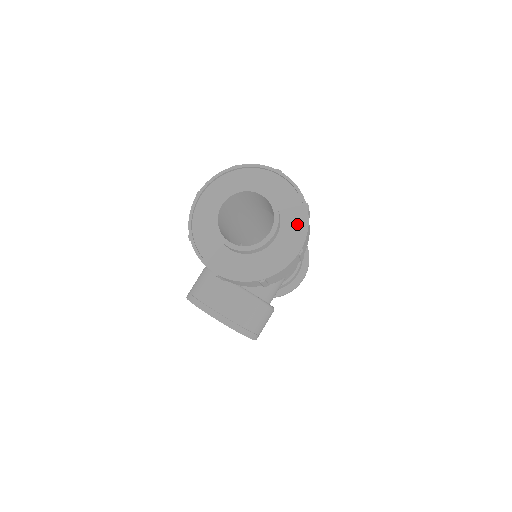
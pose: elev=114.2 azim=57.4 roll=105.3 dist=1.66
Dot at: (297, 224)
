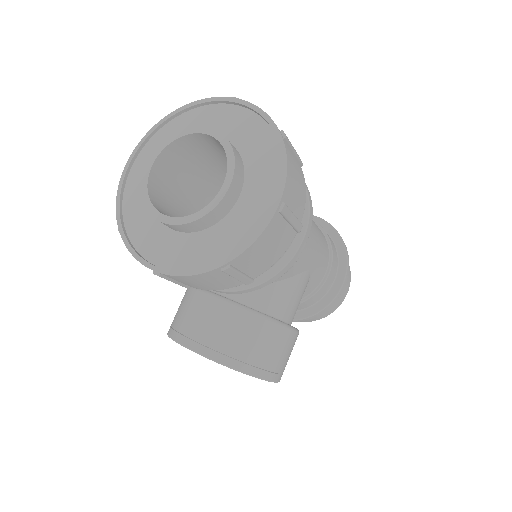
Dot at: (270, 166)
